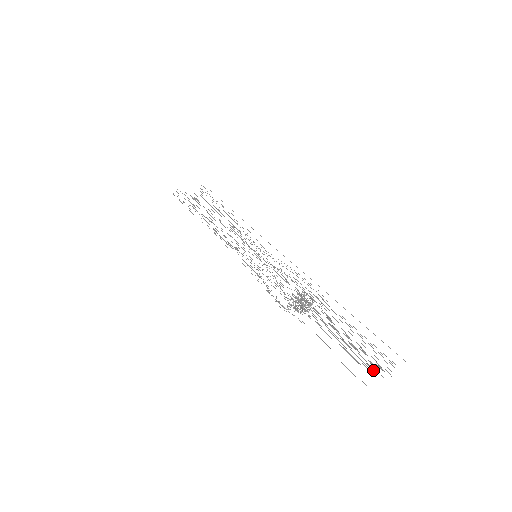
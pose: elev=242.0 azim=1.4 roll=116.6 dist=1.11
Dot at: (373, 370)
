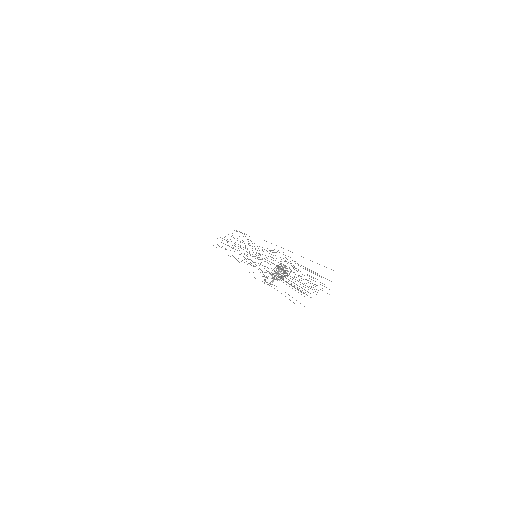
Dot at: occluded
